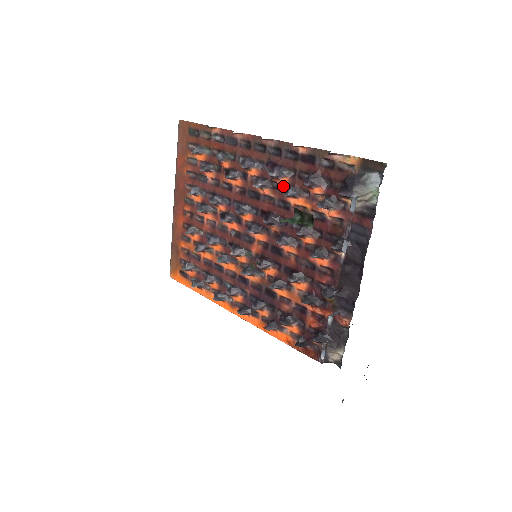
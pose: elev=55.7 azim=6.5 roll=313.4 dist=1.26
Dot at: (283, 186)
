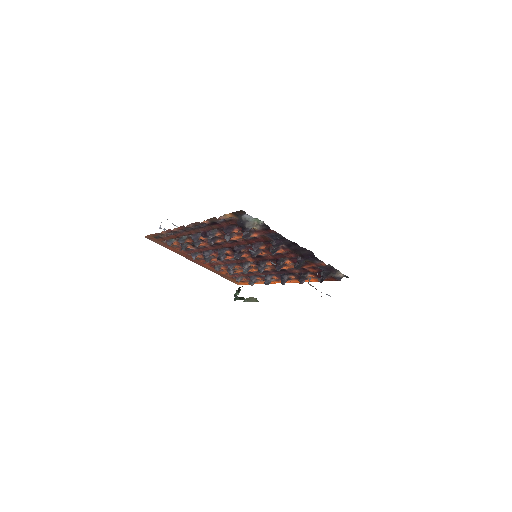
Dot at: (221, 236)
